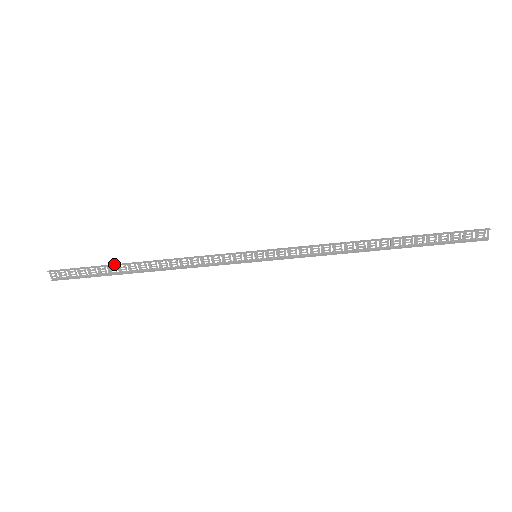
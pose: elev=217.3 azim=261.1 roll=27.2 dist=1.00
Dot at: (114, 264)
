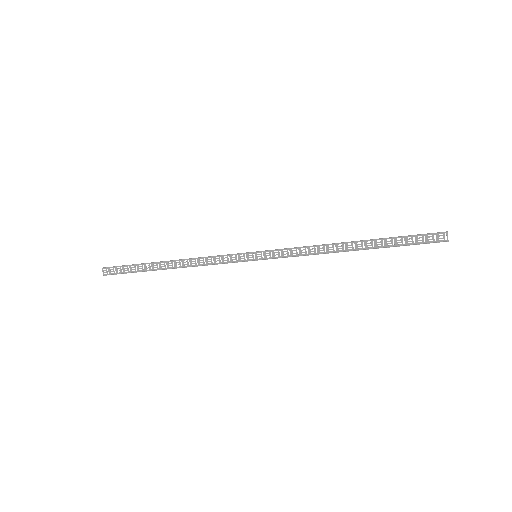
Dot at: occluded
